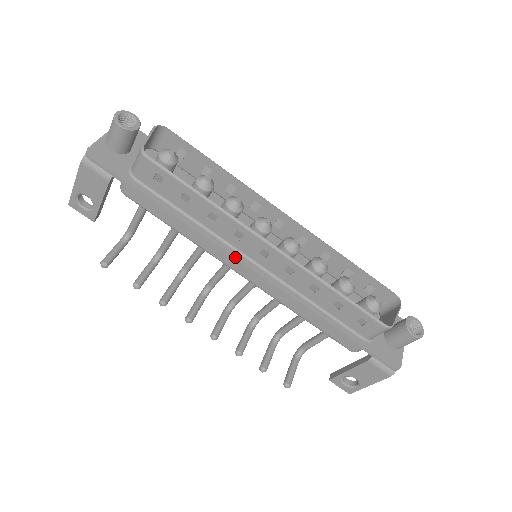
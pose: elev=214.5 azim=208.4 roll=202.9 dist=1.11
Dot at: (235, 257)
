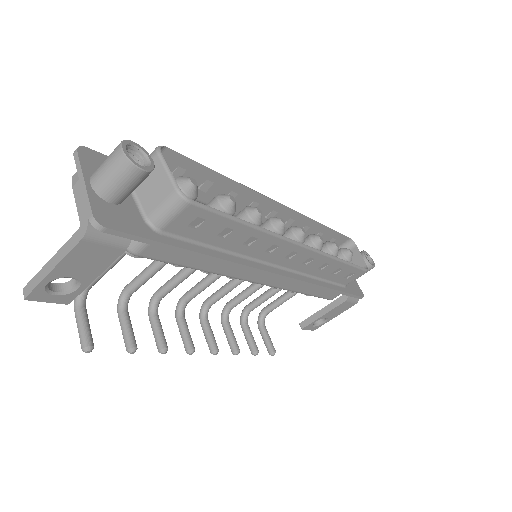
Dot at: (267, 271)
